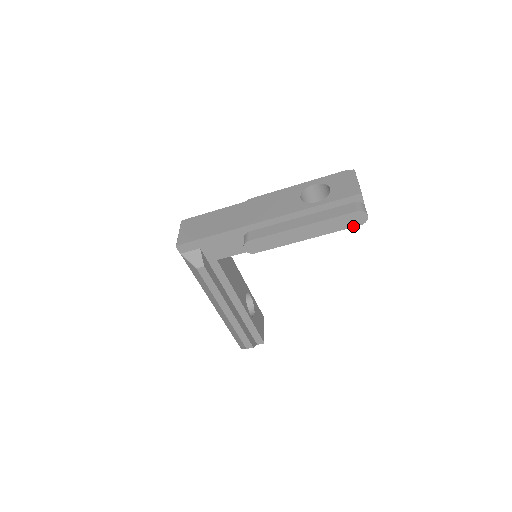
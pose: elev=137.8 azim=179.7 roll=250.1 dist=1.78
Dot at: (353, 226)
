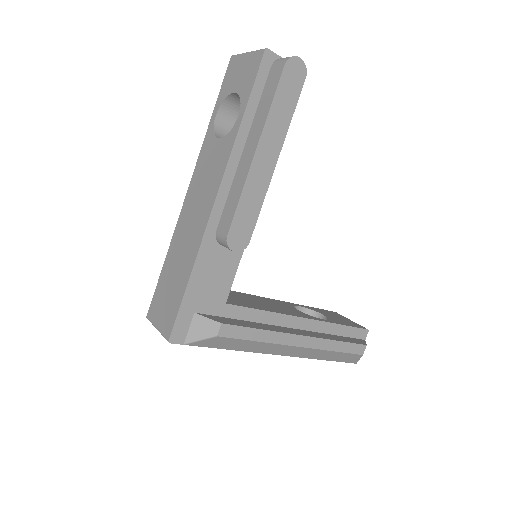
Dot at: (300, 88)
